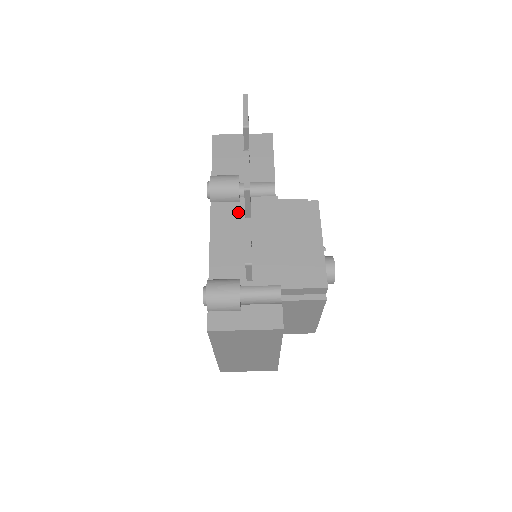
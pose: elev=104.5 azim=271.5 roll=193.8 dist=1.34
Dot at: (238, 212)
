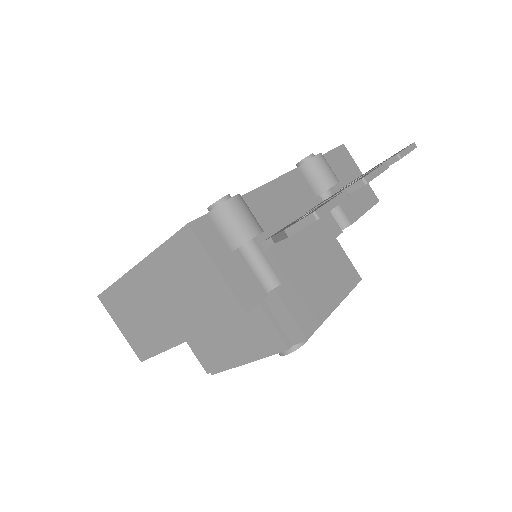
Dot at: (308, 200)
